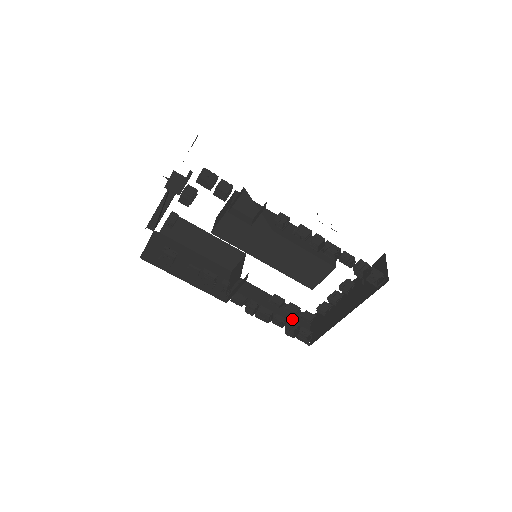
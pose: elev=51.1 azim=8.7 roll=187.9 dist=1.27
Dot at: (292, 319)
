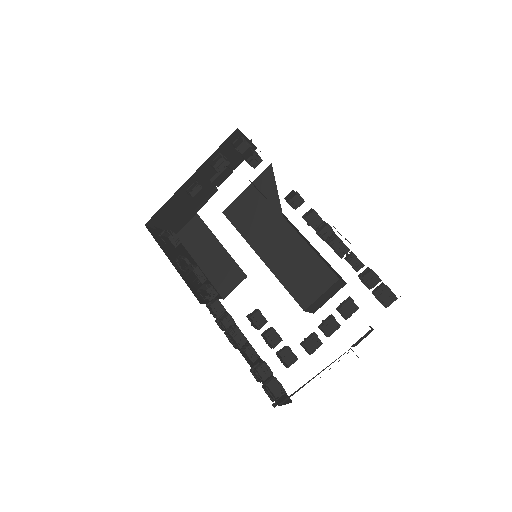
Dot at: (267, 379)
